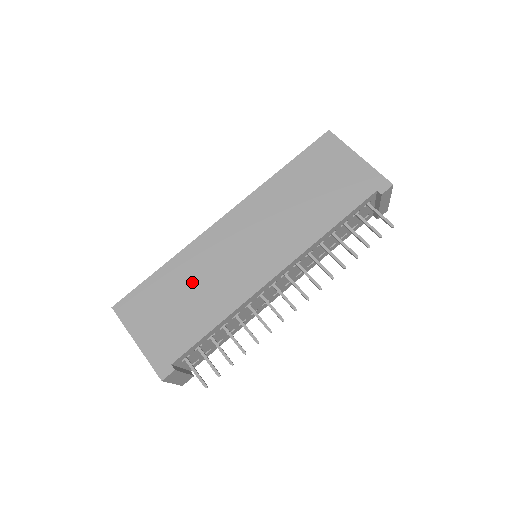
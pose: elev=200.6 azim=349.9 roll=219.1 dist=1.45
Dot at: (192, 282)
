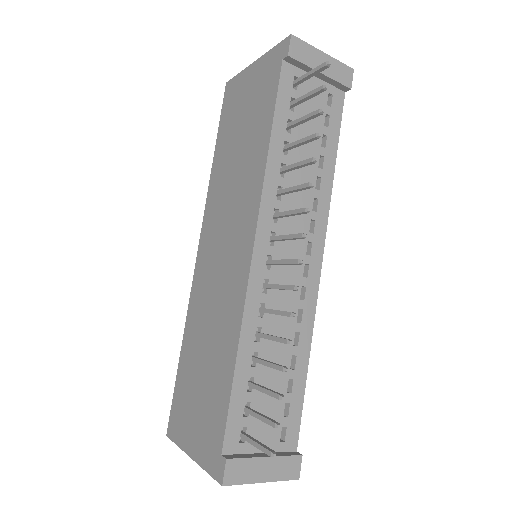
Dot at: (202, 340)
